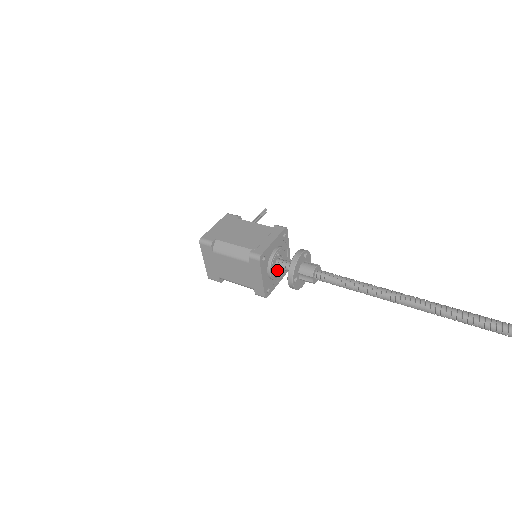
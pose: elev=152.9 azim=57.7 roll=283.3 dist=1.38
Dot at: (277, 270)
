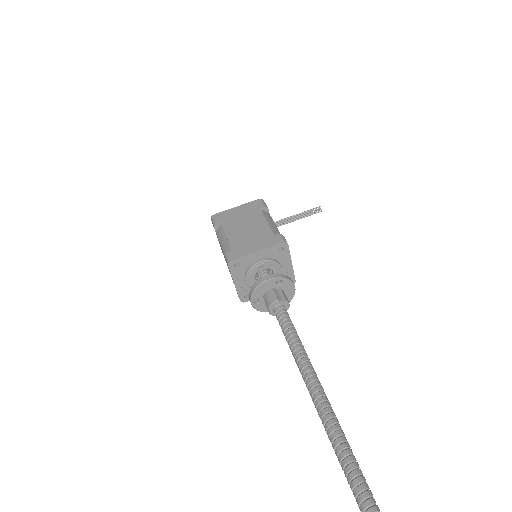
Dot at: occluded
